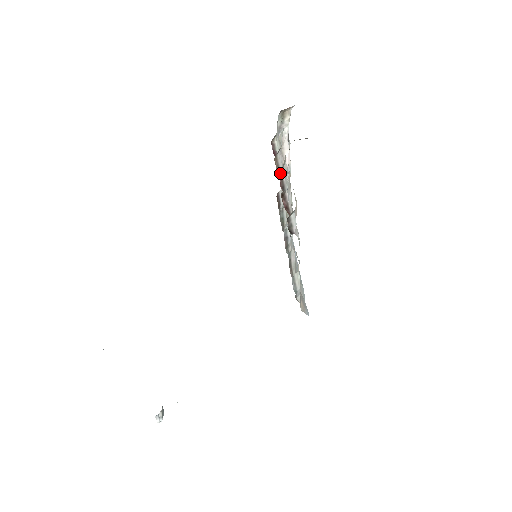
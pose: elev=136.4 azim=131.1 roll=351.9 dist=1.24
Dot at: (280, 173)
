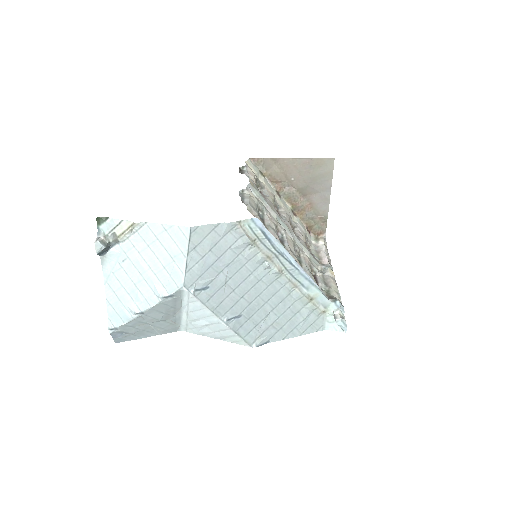
Dot at: occluded
